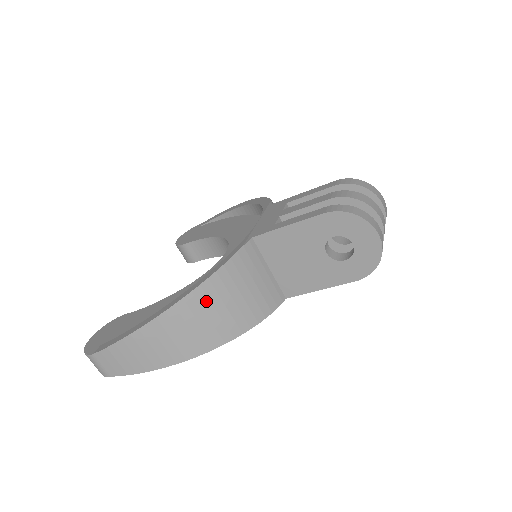
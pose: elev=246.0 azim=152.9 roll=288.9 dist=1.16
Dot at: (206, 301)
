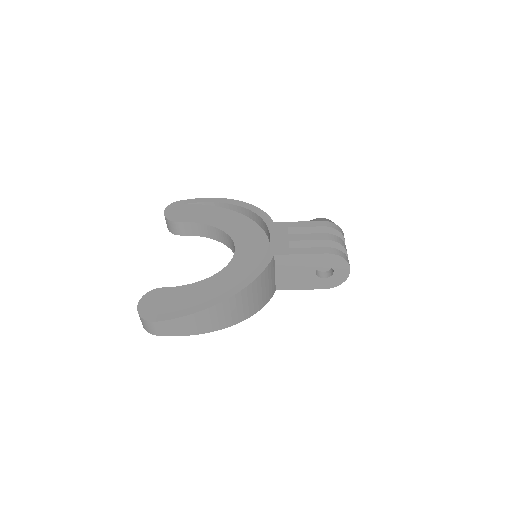
Dot at: (245, 296)
